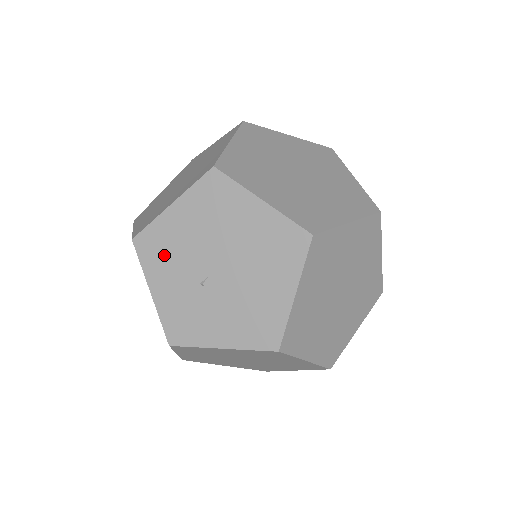
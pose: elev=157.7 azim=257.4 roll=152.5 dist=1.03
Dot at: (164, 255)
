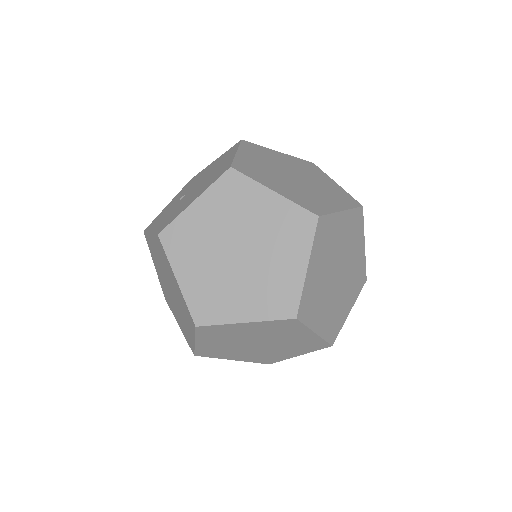
Dot at: (189, 185)
